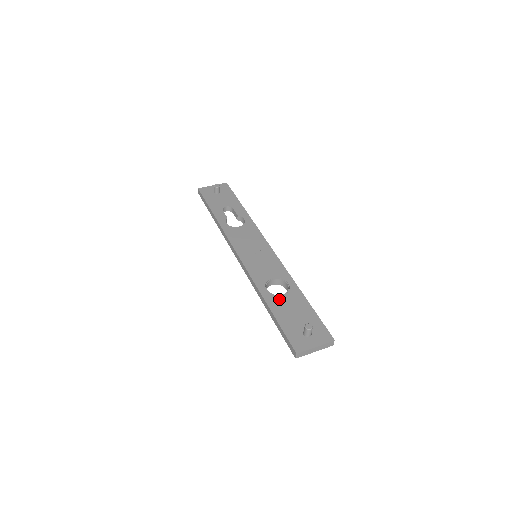
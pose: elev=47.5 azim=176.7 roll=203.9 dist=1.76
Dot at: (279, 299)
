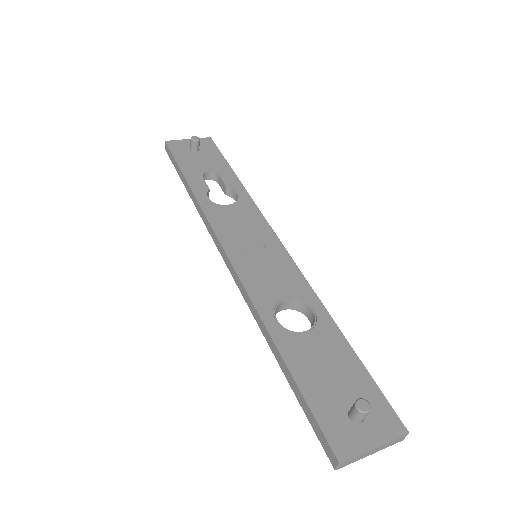
Dot at: (299, 340)
